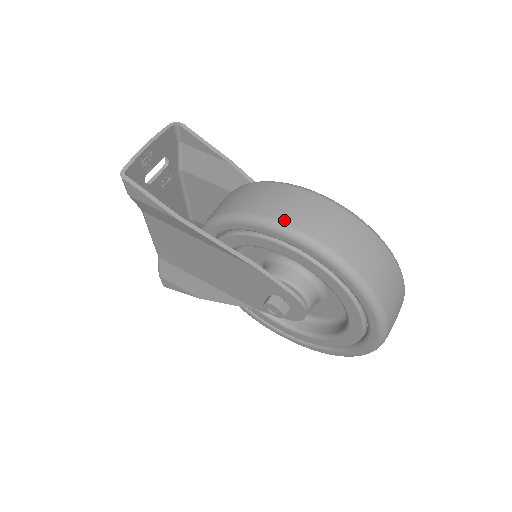
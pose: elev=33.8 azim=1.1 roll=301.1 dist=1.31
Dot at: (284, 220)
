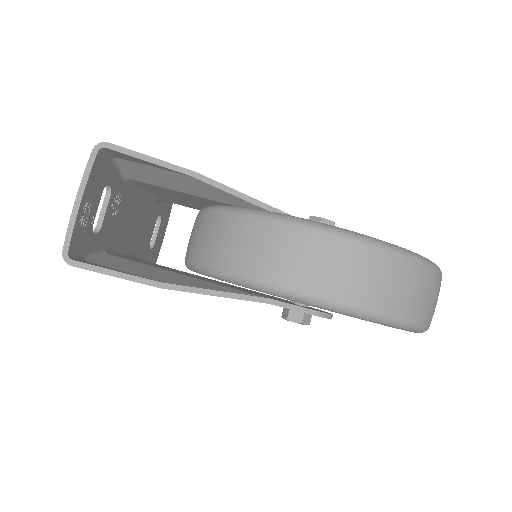
Dot at: (297, 287)
